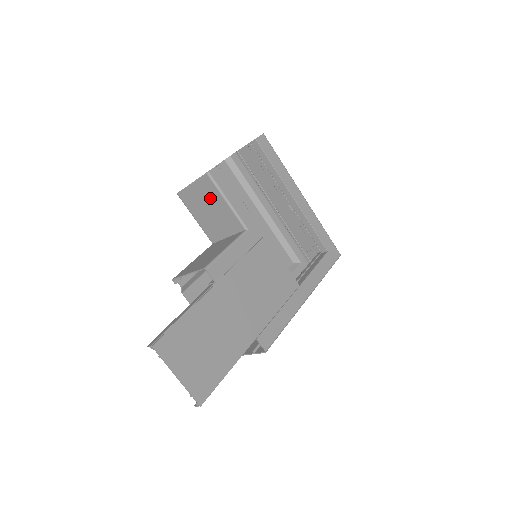
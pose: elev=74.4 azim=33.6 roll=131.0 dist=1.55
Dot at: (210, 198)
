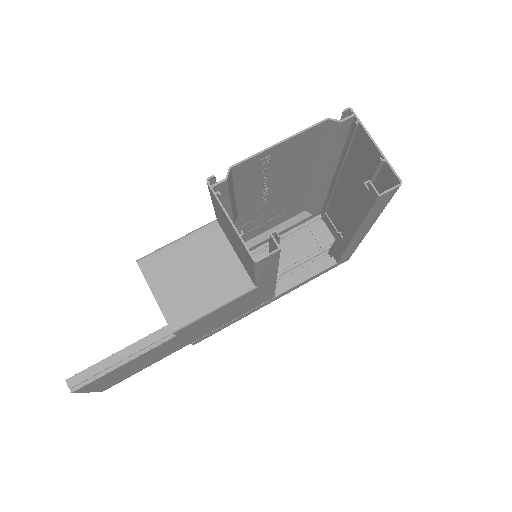
Dot at: (241, 248)
